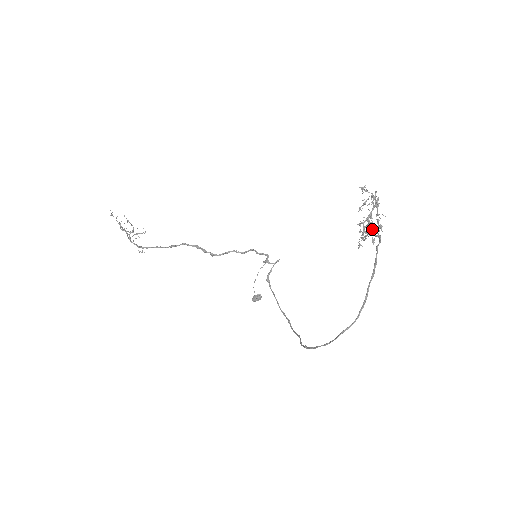
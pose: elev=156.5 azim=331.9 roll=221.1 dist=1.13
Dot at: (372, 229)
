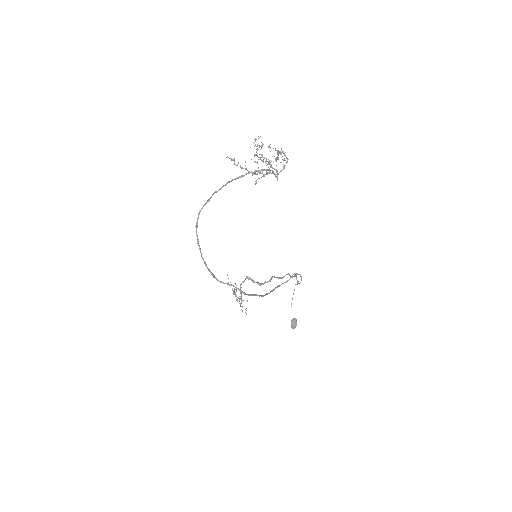
Dot at: (269, 169)
